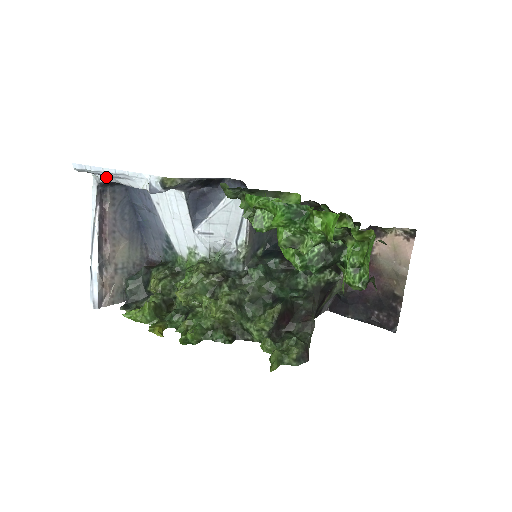
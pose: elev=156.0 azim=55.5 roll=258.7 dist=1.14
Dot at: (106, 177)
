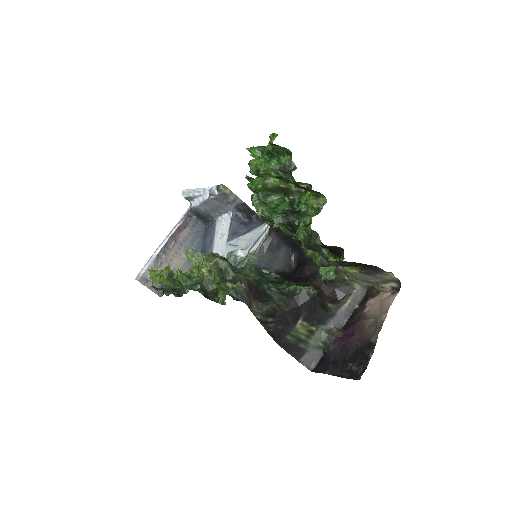
Dot at: (195, 200)
